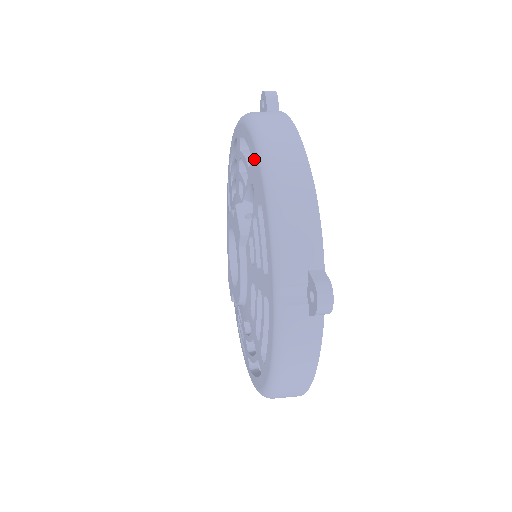
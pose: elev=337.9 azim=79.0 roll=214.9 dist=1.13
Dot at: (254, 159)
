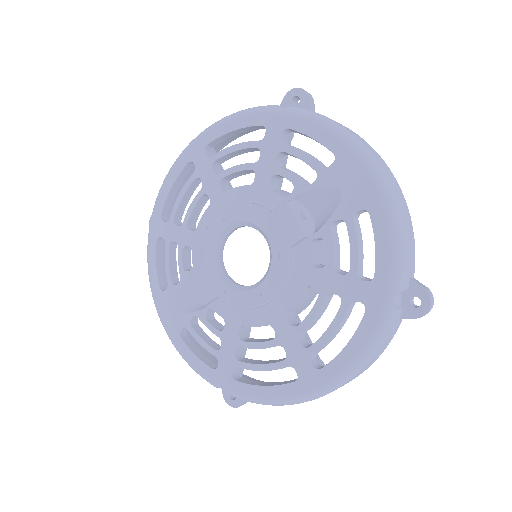
Dot at: (350, 164)
